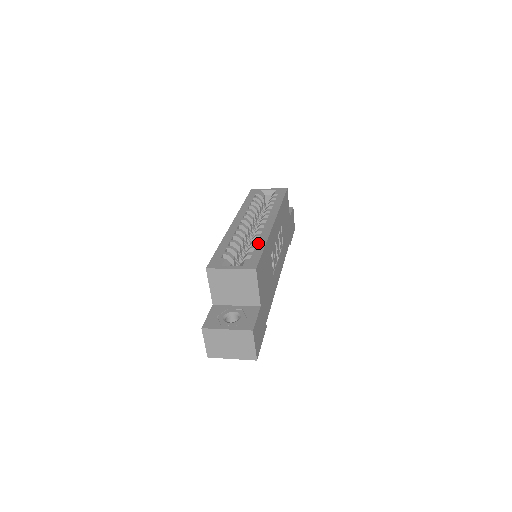
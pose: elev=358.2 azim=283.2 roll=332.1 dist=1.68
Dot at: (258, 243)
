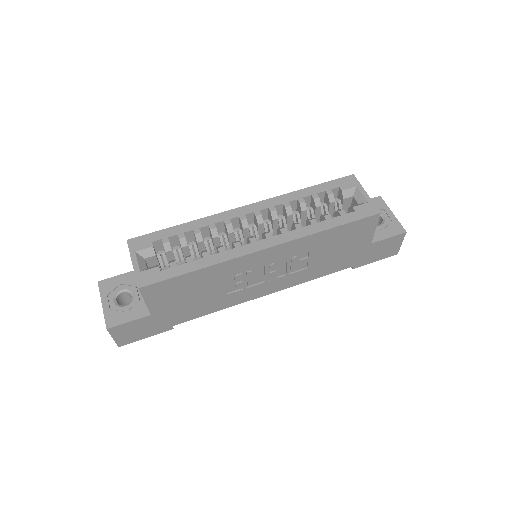
Dot at: (200, 260)
